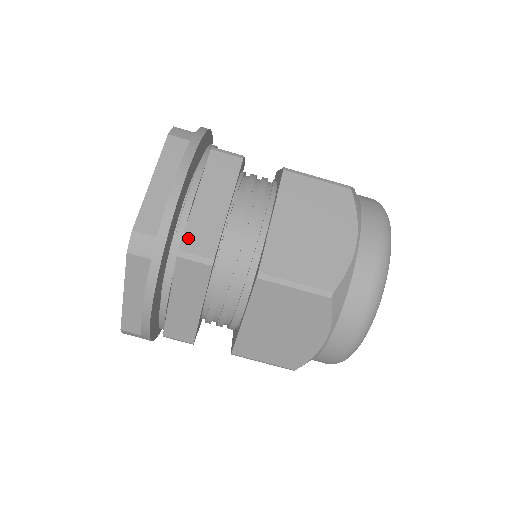
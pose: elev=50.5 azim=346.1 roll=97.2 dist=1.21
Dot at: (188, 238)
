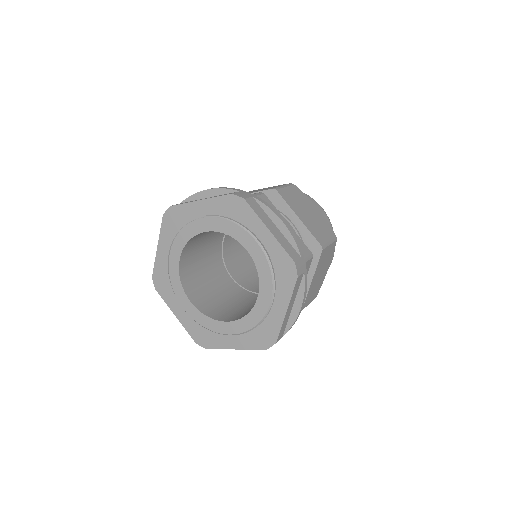
Dot at: occluded
